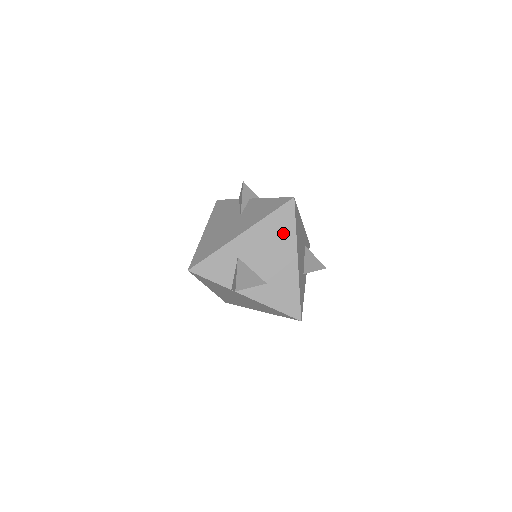
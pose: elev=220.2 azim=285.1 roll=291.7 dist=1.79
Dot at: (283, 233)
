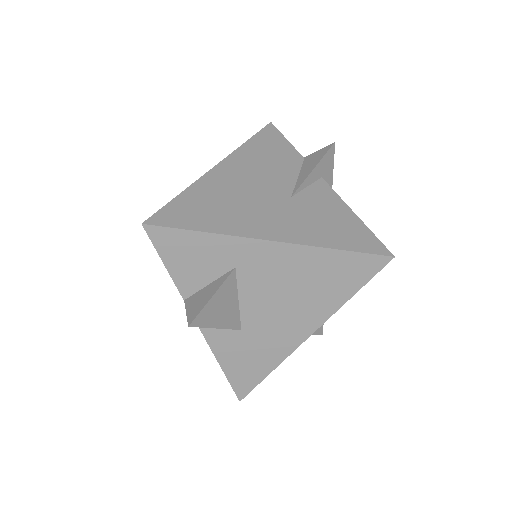
Dot at: (329, 288)
